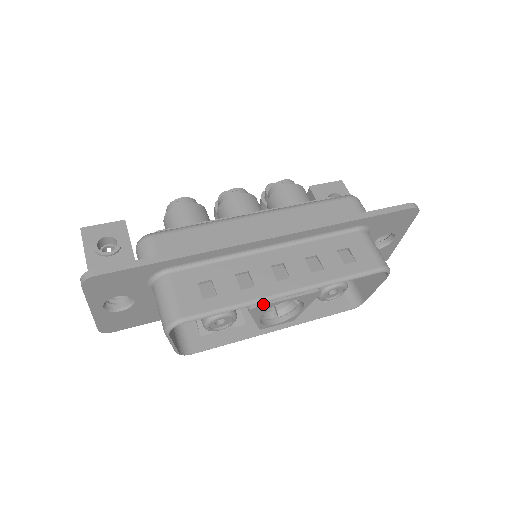
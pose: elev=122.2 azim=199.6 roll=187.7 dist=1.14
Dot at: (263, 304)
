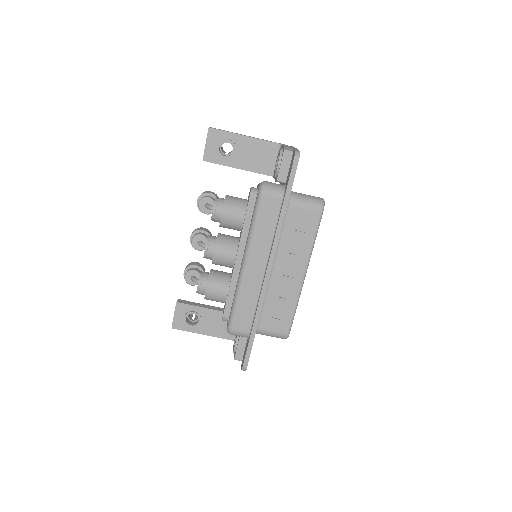
Dot at: occluded
